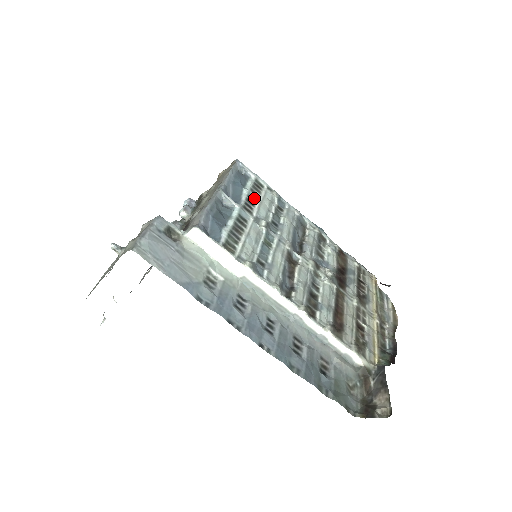
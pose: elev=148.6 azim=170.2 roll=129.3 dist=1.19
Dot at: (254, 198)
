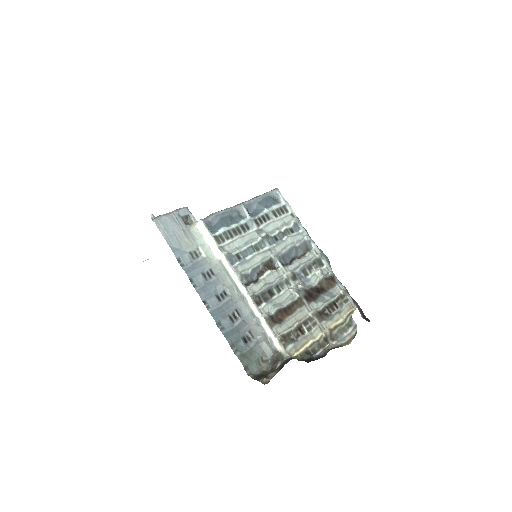
Dot at: (271, 217)
